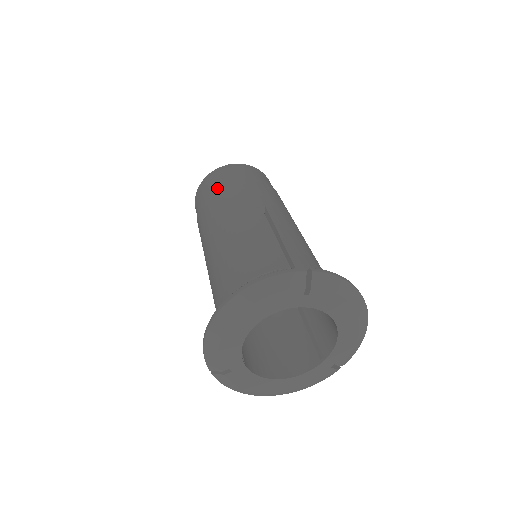
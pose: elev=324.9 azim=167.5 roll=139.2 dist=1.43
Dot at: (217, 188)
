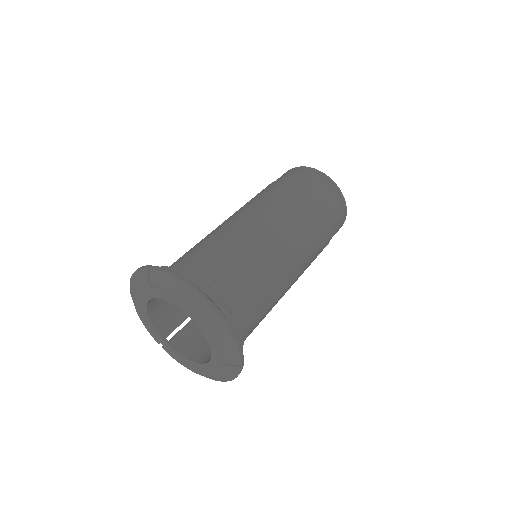
Dot at: occluded
